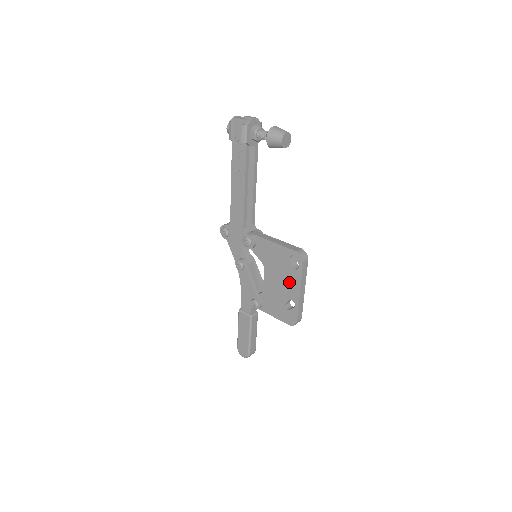
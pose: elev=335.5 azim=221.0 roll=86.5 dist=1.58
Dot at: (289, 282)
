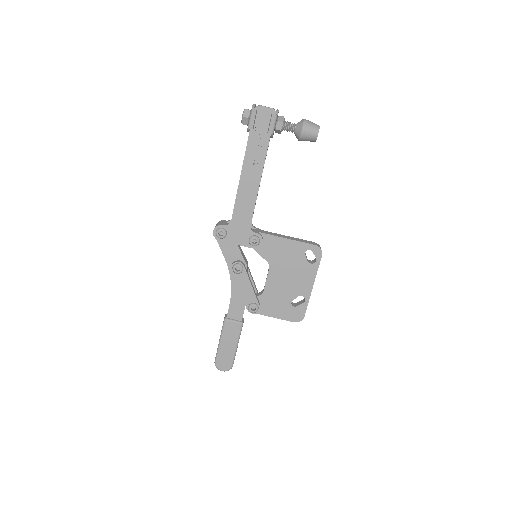
Dot at: (301, 278)
